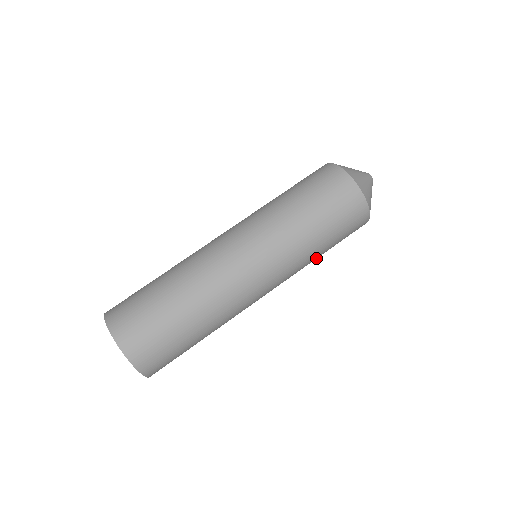
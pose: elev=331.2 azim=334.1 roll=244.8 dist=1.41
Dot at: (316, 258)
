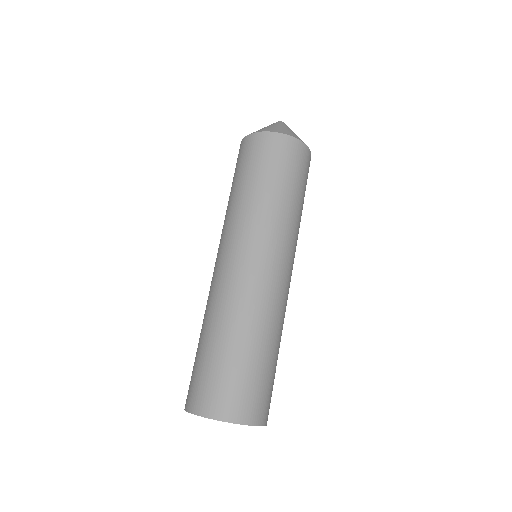
Dot at: occluded
